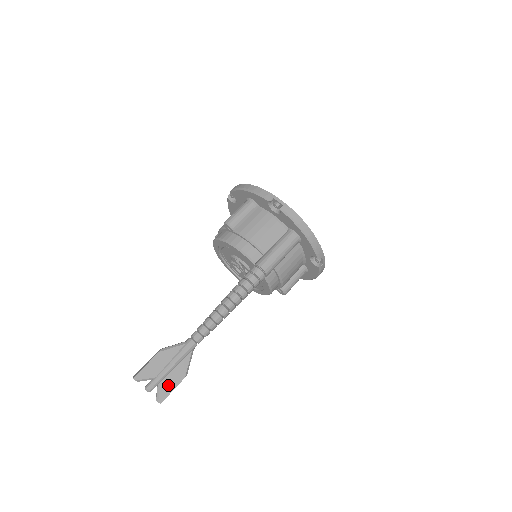
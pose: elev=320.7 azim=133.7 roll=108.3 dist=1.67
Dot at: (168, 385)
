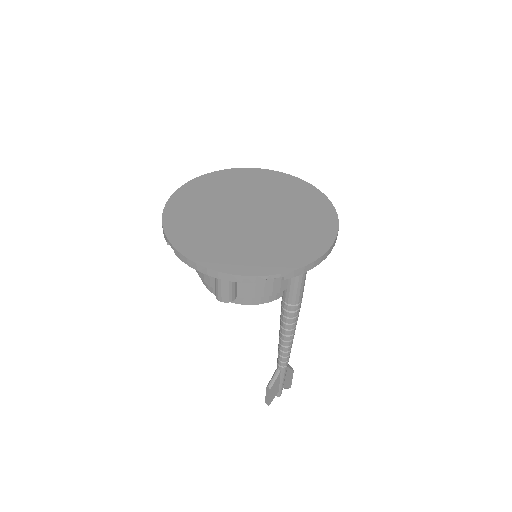
Dot at: (288, 383)
